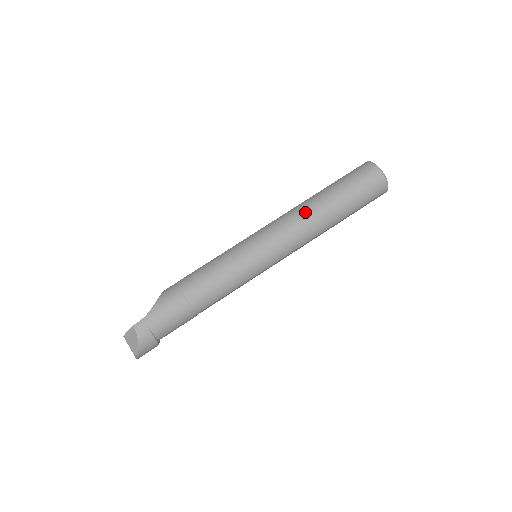
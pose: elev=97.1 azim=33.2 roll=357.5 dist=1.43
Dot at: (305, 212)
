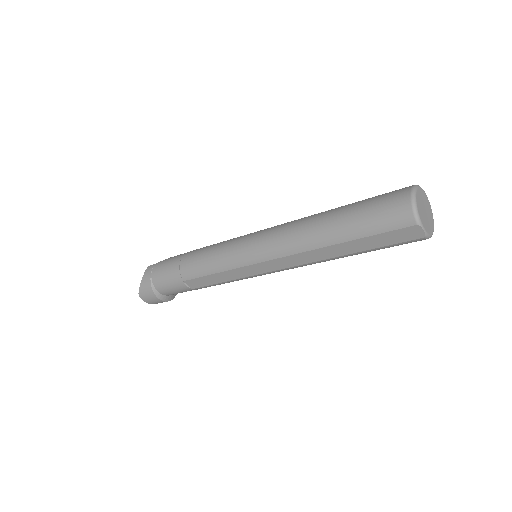
Dot at: (305, 218)
